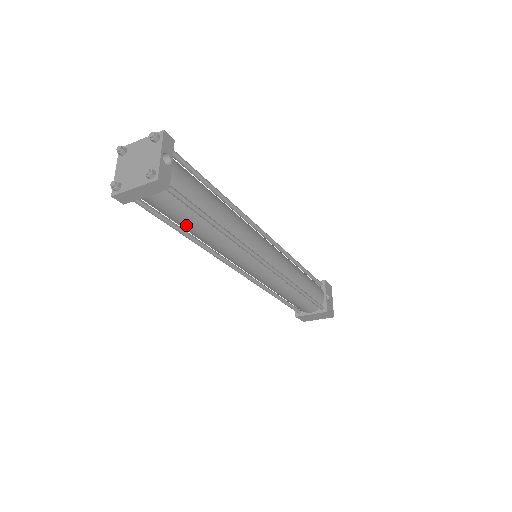
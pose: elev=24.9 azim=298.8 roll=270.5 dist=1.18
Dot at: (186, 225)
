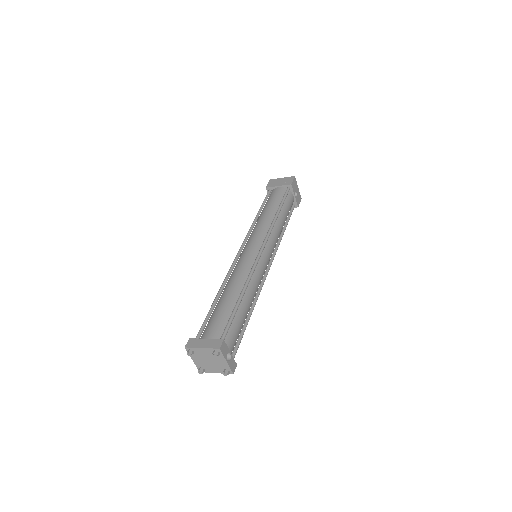
Dot at: occluded
